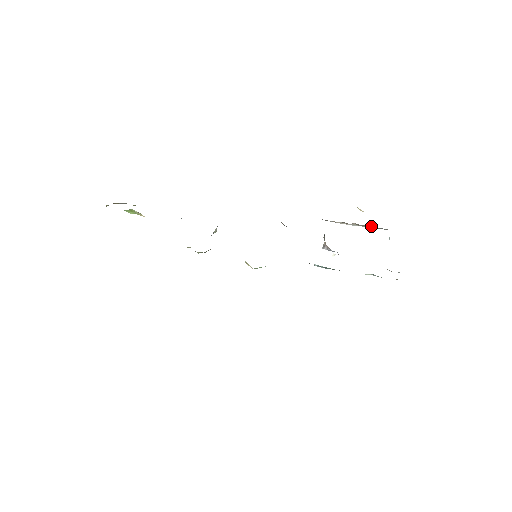
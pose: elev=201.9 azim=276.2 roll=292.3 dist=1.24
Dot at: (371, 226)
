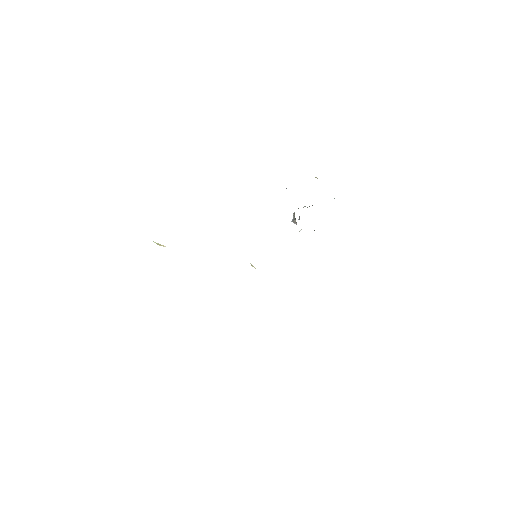
Dot at: occluded
